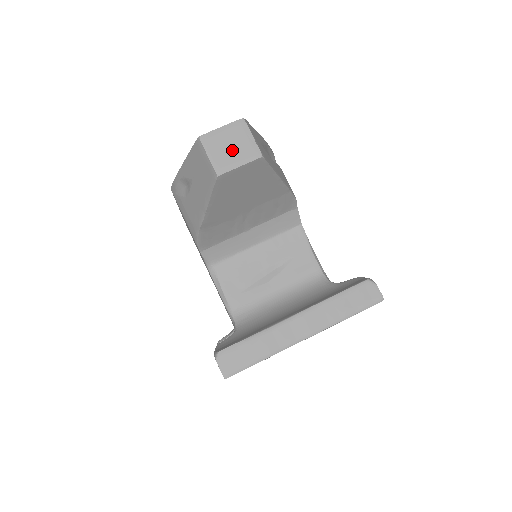
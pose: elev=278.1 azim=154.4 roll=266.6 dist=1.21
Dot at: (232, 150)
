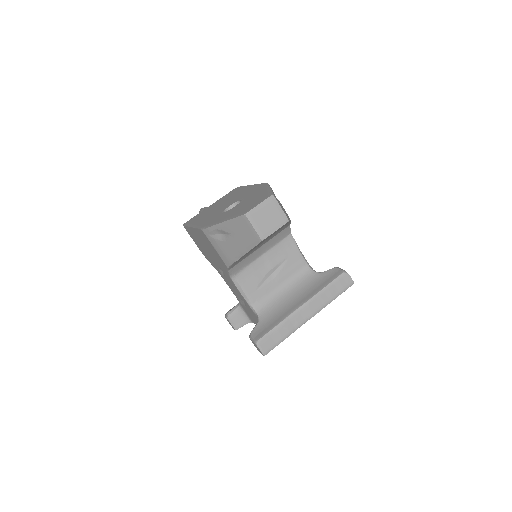
Dot at: (269, 220)
